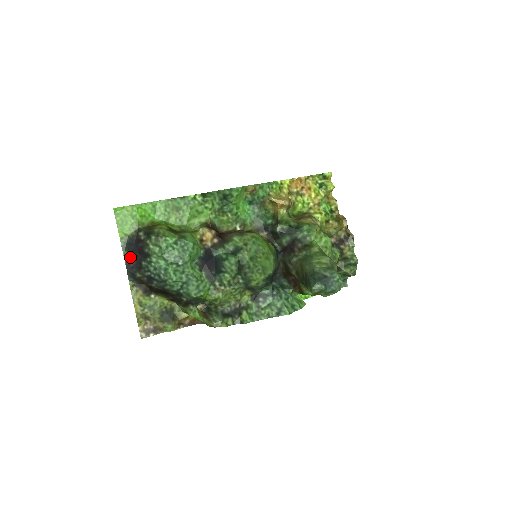
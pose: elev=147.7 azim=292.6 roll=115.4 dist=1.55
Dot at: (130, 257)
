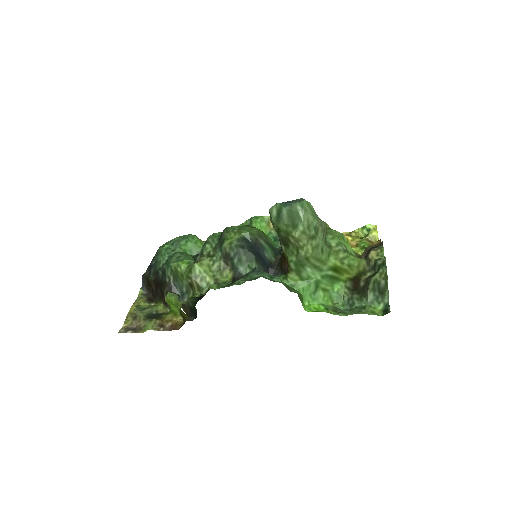
Dot at: occluded
